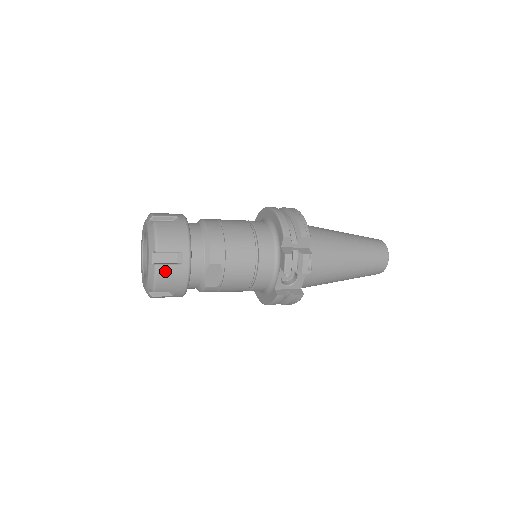
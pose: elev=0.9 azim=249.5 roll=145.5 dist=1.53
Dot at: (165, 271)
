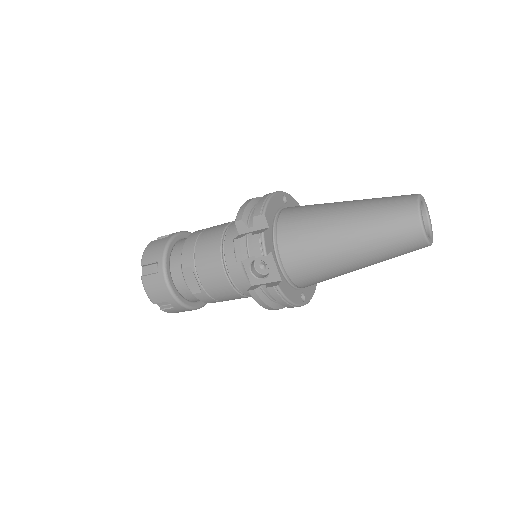
Dot at: (148, 281)
